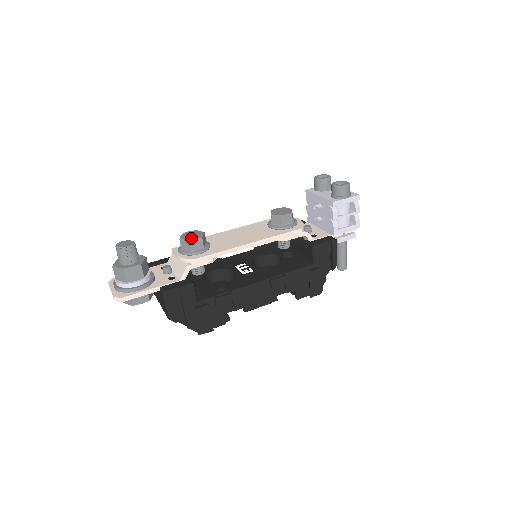
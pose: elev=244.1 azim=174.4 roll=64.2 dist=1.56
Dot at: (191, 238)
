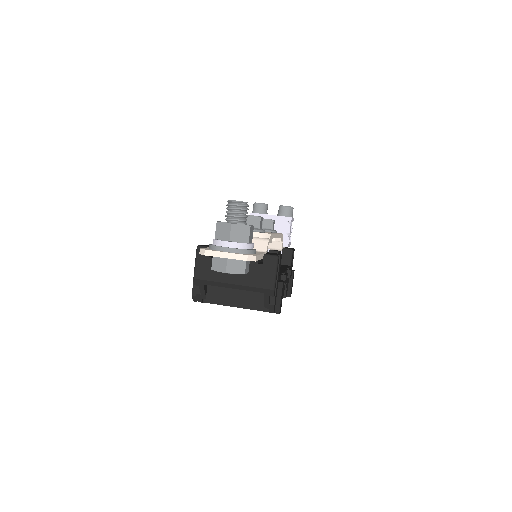
Dot at: (258, 216)
